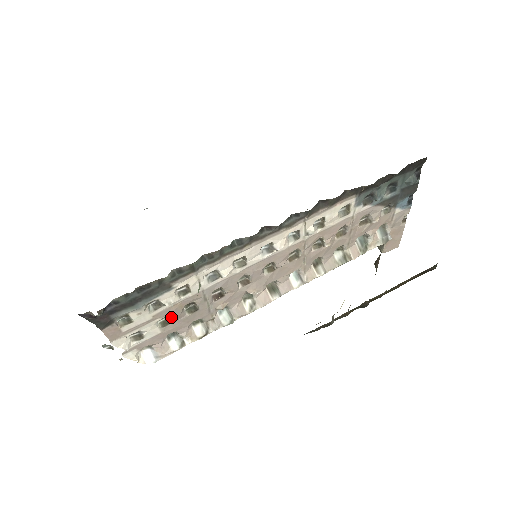
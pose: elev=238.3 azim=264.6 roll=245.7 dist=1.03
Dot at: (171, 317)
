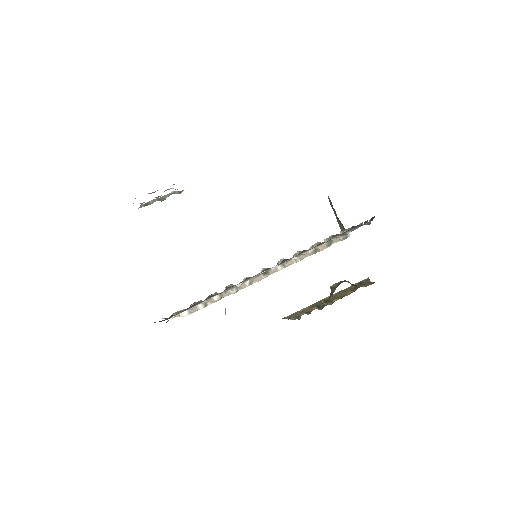
Dot at: occluded
